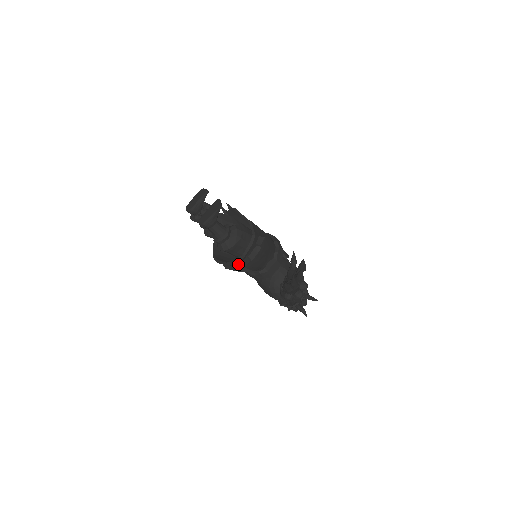
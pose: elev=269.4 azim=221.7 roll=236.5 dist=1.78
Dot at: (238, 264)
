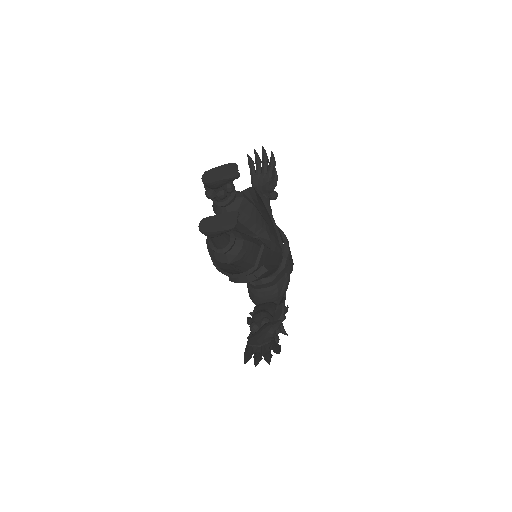
Dot at: occluded
